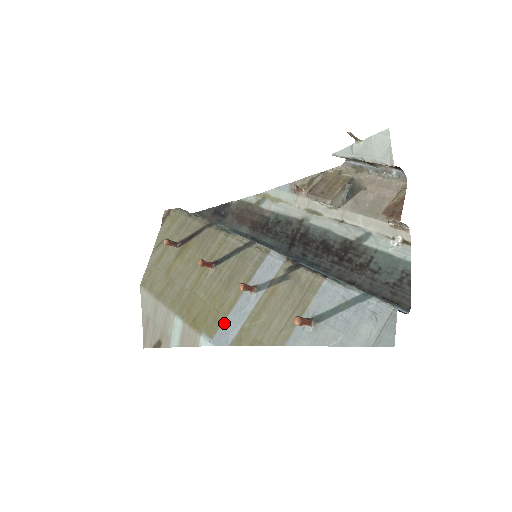
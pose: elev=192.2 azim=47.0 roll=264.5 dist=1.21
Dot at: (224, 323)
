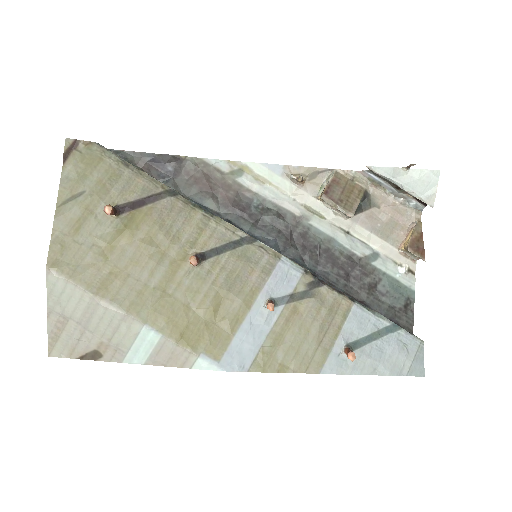
Dot at: (233, 342)
